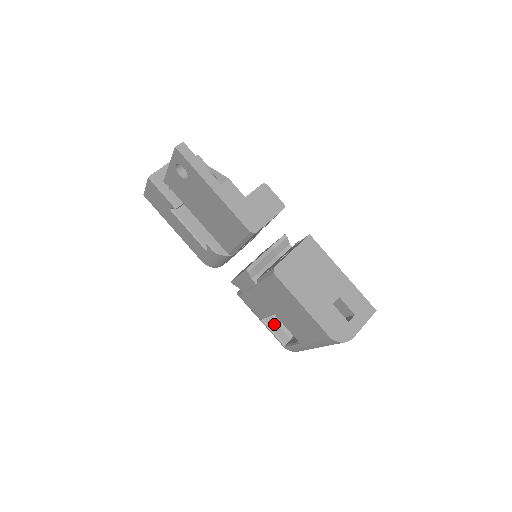
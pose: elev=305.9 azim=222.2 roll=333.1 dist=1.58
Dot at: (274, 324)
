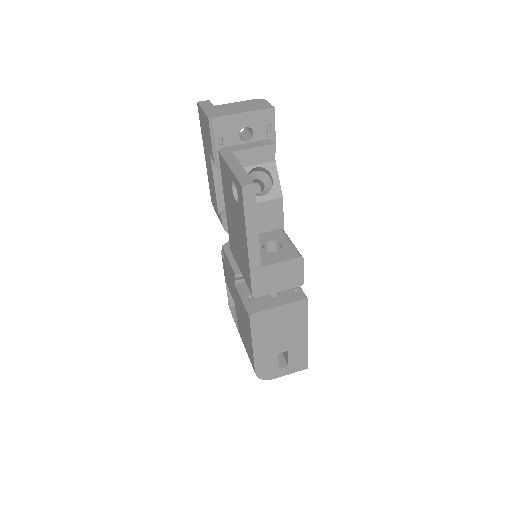
Dot at: occluded
